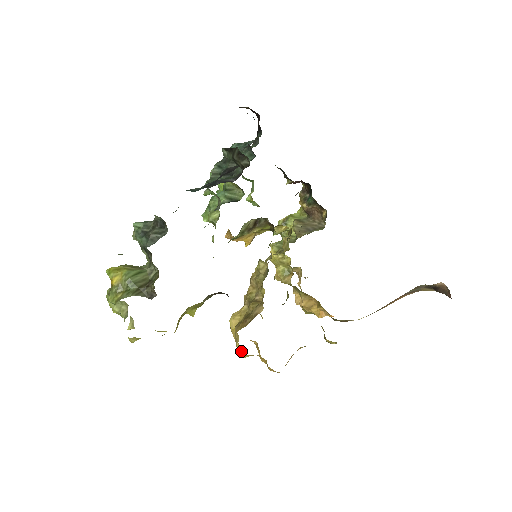
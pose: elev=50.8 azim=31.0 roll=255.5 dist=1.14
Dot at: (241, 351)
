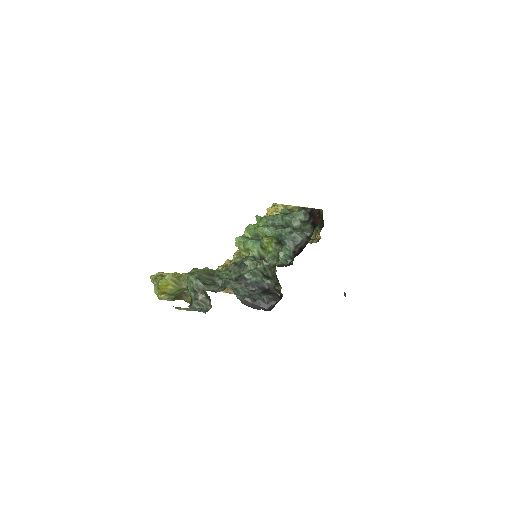
Dot at: occluded
